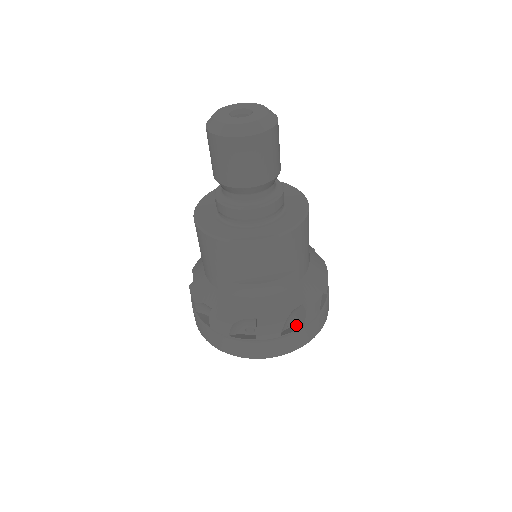
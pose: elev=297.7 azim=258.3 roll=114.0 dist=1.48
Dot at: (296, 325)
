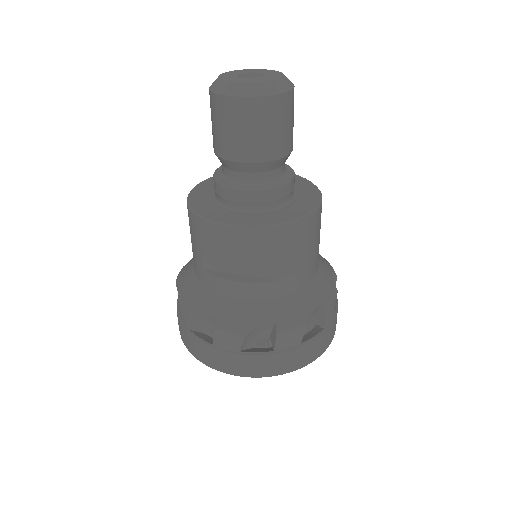
Dot at: (267, 348)
